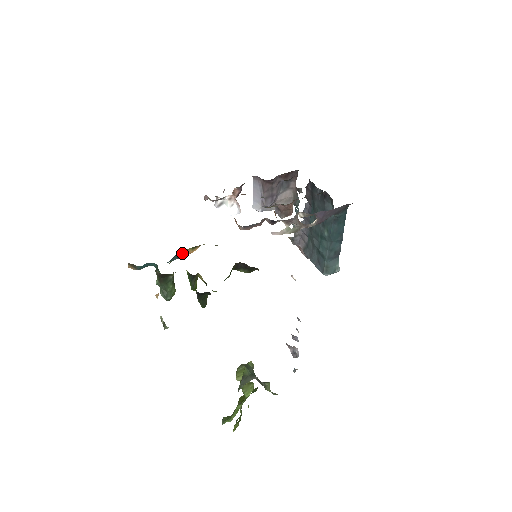
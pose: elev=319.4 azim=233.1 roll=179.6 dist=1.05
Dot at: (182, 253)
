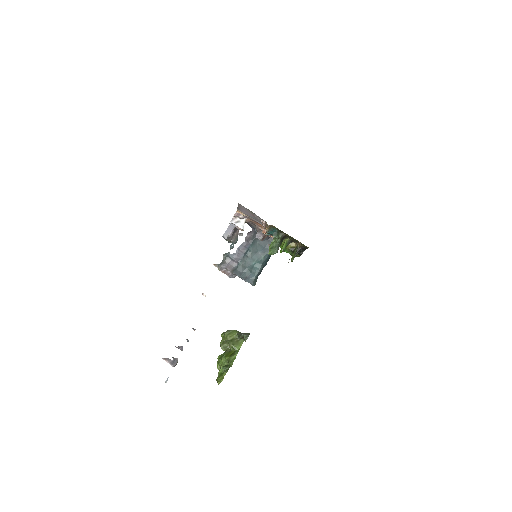
Dot at: occluded
